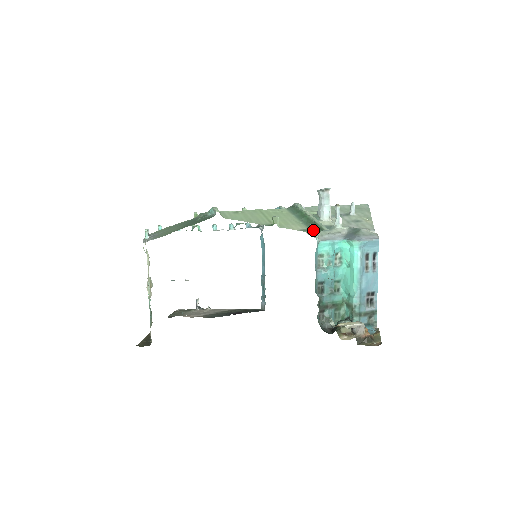
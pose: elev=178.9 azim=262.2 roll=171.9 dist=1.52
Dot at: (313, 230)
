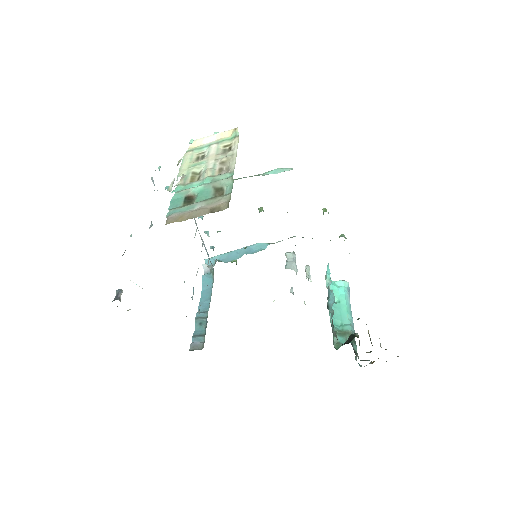
Dot at: (346, 238)
